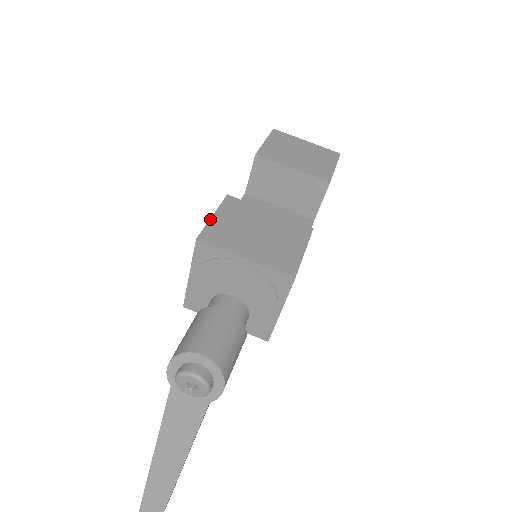
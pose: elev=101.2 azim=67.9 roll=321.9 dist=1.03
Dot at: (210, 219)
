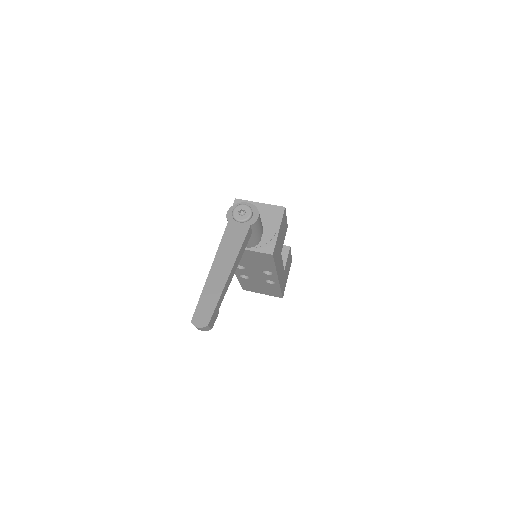
Dot at: occluded
